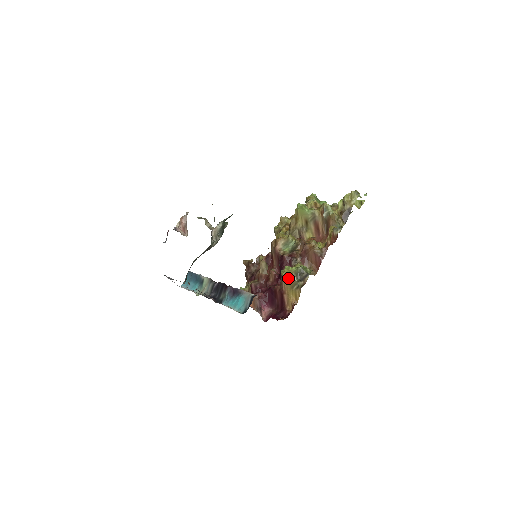
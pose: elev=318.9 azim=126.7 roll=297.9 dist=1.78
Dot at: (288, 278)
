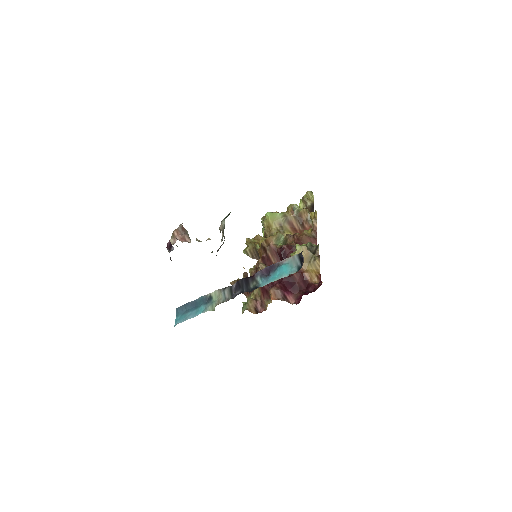
Dot at: occluded
